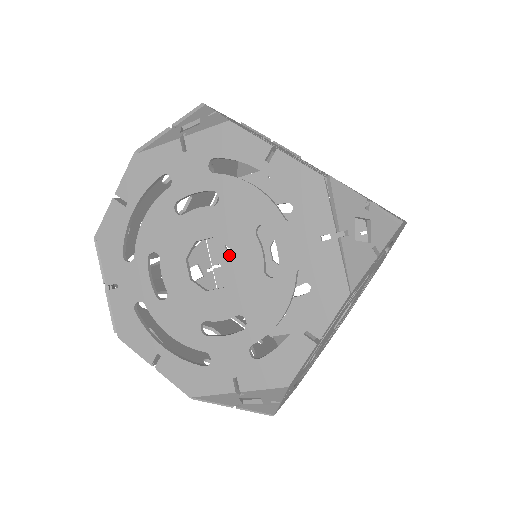
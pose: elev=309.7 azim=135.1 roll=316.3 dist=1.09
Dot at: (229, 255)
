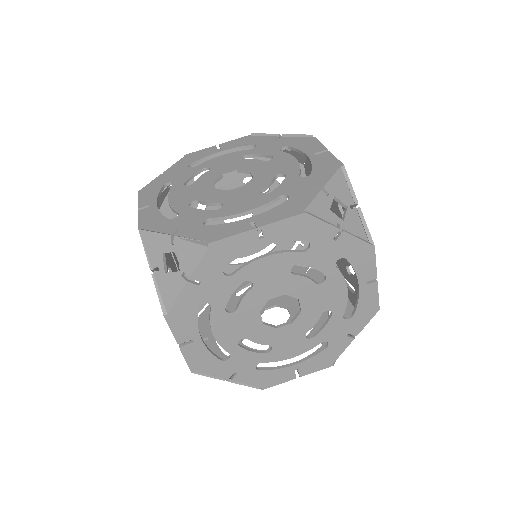
Dot at: occluded
